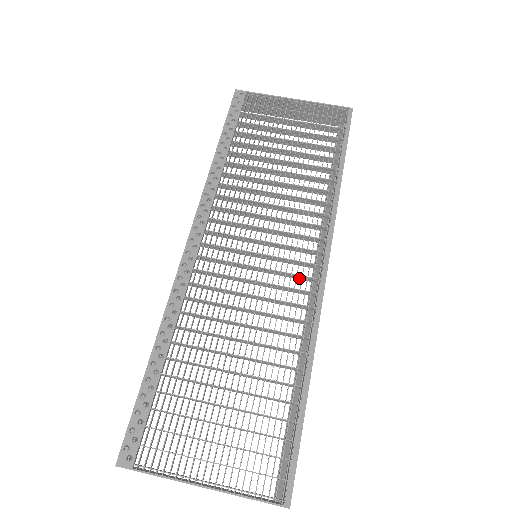
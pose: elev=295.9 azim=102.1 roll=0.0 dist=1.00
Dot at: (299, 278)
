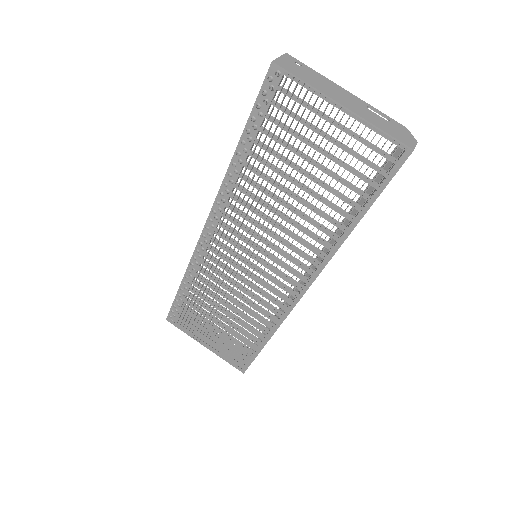
Dot at: (284, 285)
